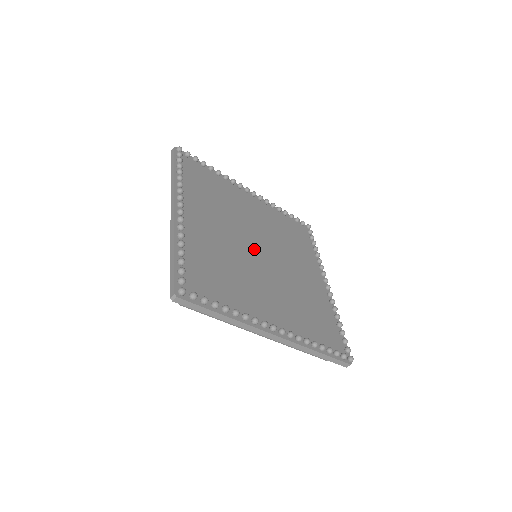
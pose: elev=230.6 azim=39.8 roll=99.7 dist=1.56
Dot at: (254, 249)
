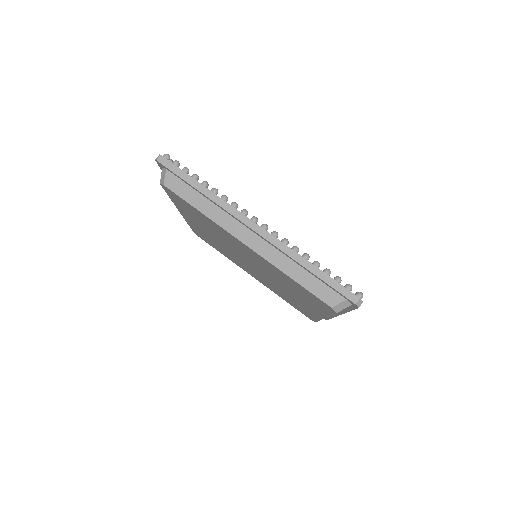
Dot at: occluded
